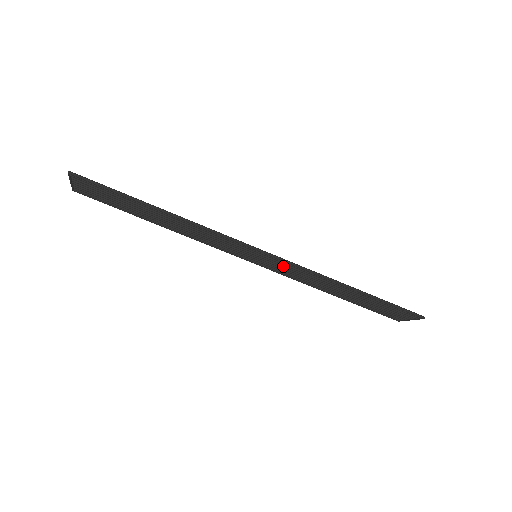
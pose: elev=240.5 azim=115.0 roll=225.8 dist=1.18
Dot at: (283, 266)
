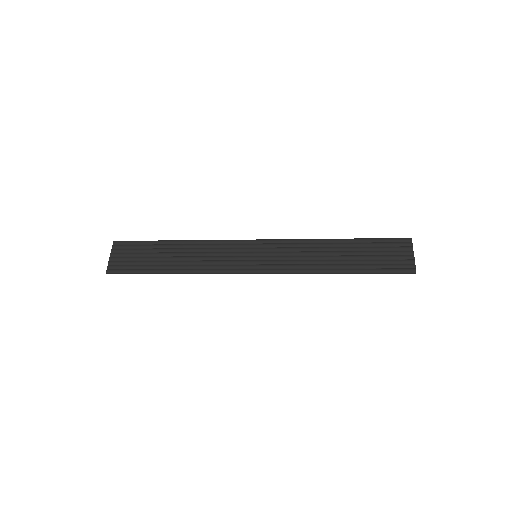
Dot at: (279, 261)
